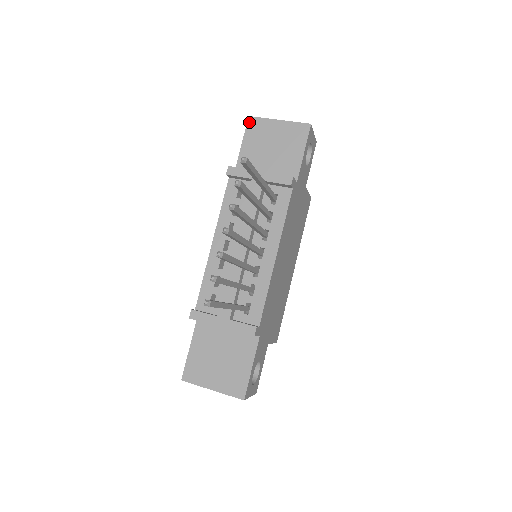
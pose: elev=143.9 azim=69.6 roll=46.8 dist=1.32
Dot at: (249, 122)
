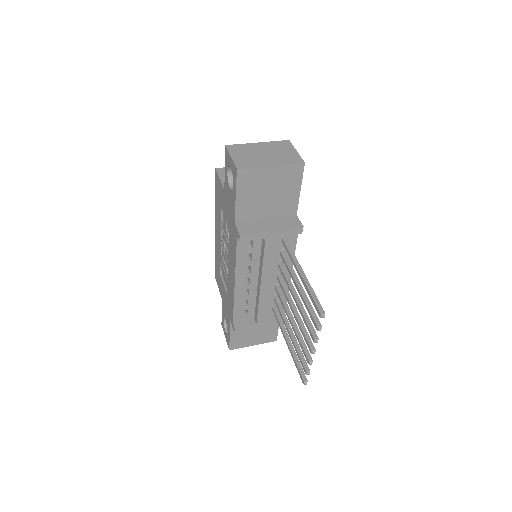
Dot at: (239, 175)
